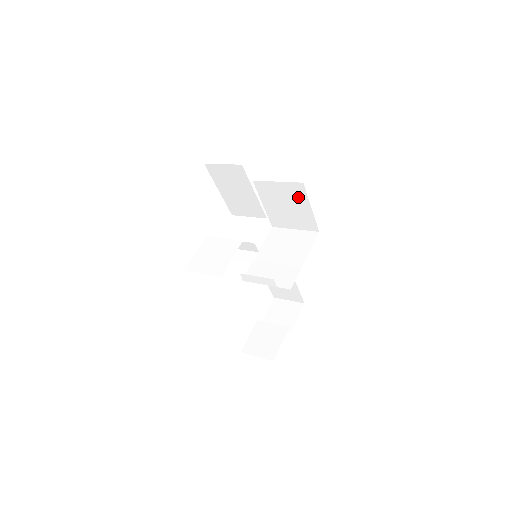
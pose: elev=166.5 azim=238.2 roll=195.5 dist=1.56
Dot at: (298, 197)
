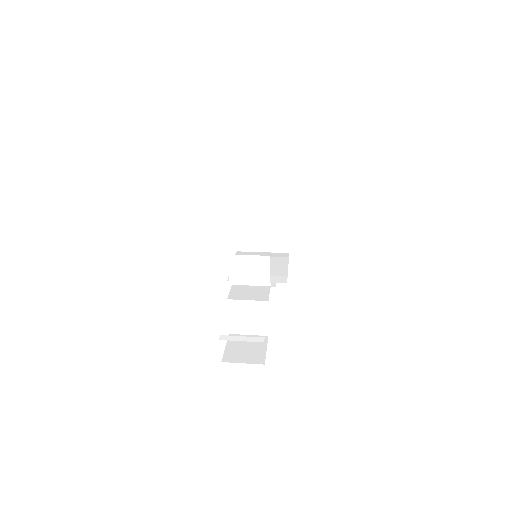
Dot at: occluded
